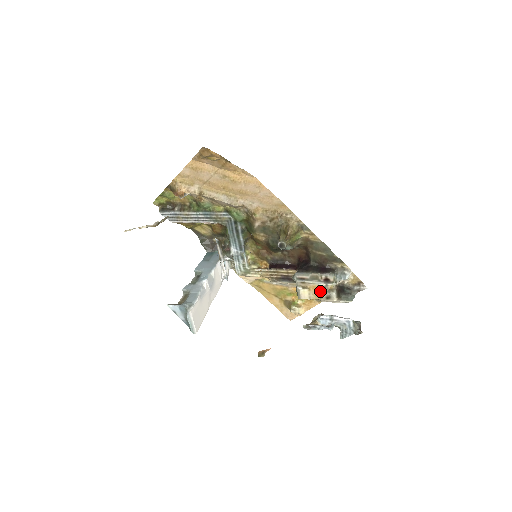
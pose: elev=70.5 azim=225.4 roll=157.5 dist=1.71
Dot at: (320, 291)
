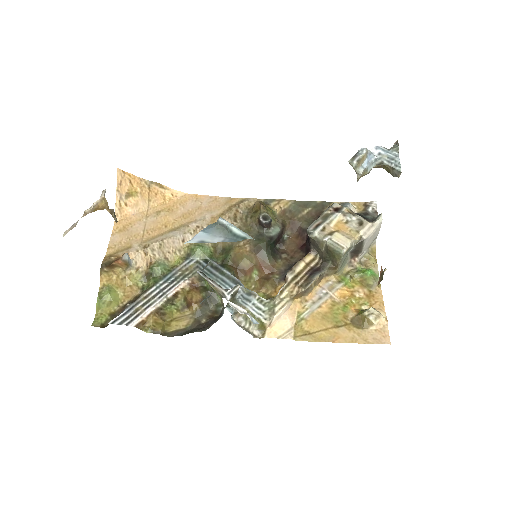
Dot at: (347, 224)
